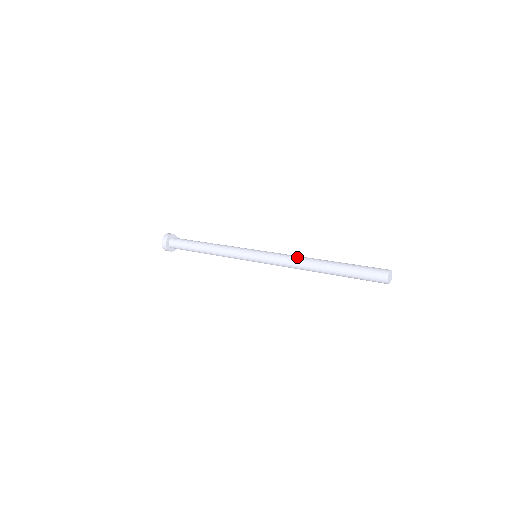
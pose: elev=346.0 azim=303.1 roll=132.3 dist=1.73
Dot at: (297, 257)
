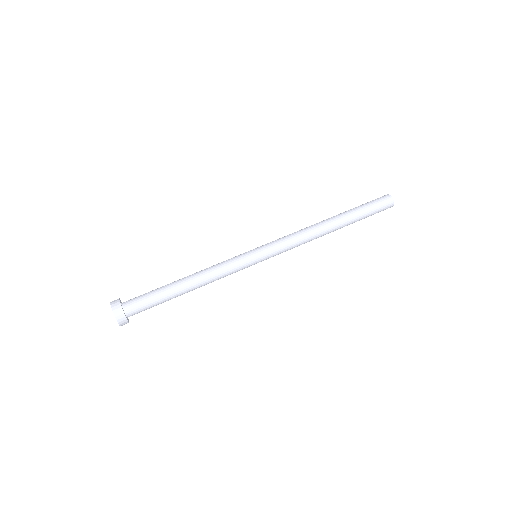
Dot at: (309, 238)
